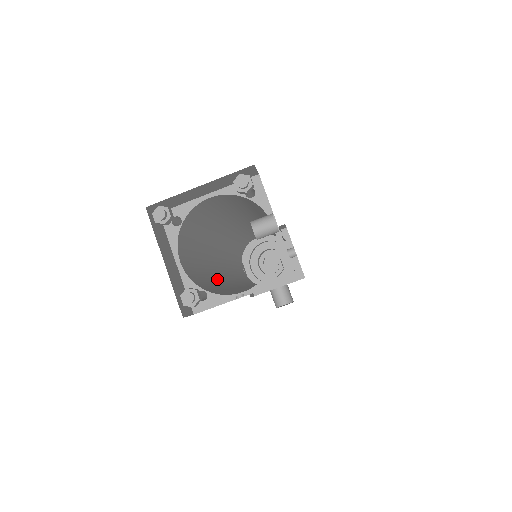
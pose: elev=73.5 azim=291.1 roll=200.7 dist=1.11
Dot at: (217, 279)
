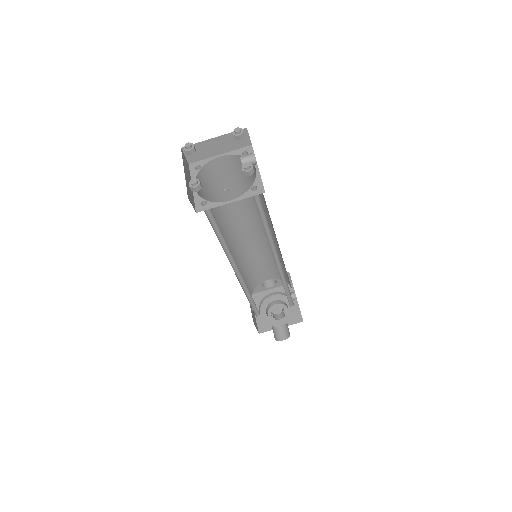
Dot at: occluded
